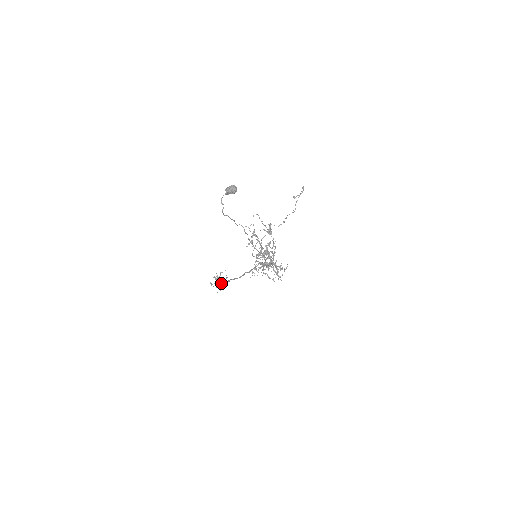
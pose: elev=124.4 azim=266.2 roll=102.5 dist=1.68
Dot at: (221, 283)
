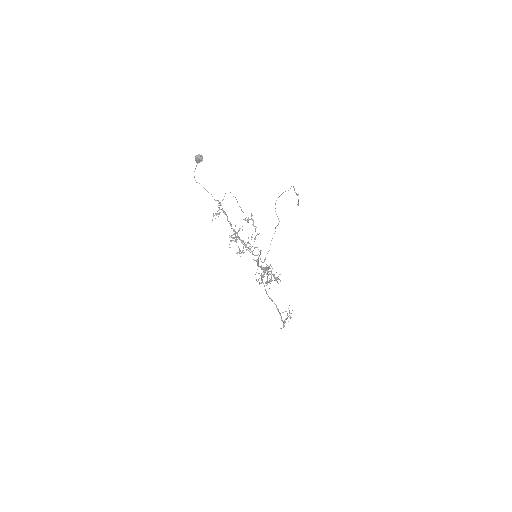
Dot at: occluded
